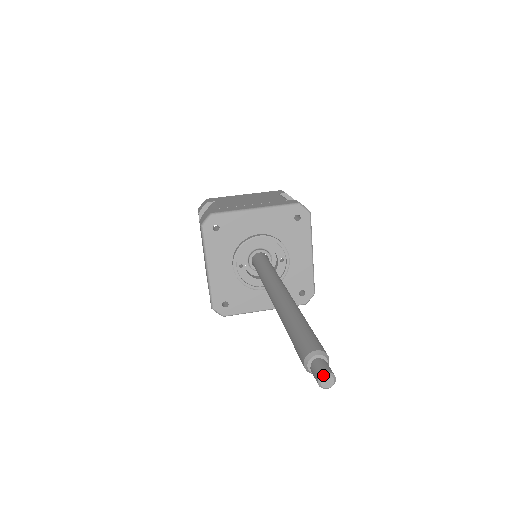
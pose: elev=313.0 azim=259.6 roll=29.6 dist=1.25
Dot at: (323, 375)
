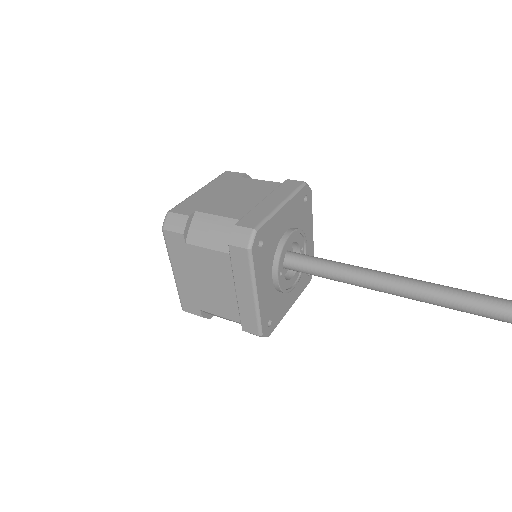
Dot at: out of frame
